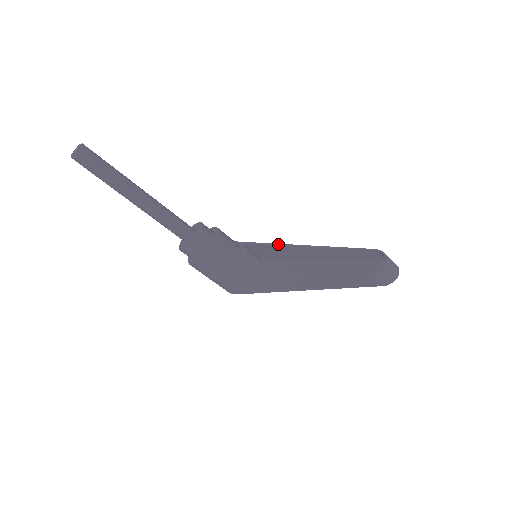
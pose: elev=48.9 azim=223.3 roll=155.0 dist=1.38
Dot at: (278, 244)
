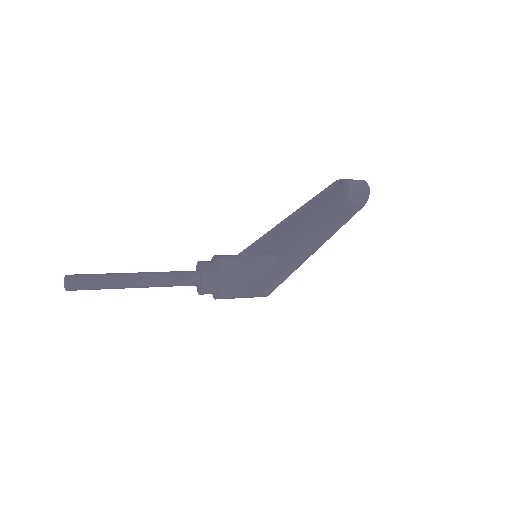
Dot at: (266, 233)
